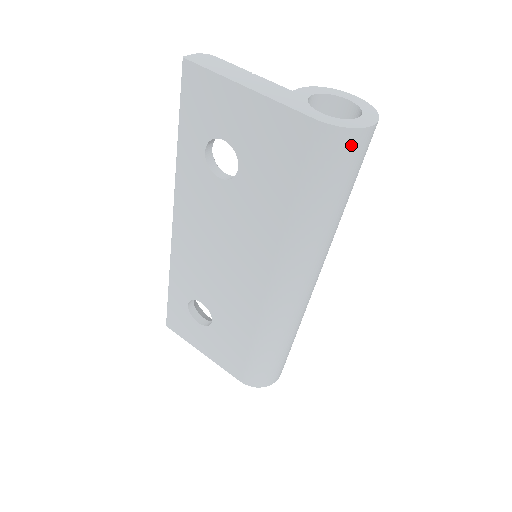
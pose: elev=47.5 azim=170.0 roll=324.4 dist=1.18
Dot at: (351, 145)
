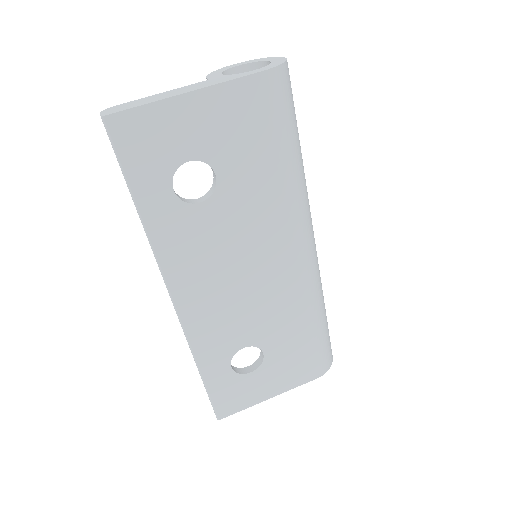
Dot at: (288, 78)
